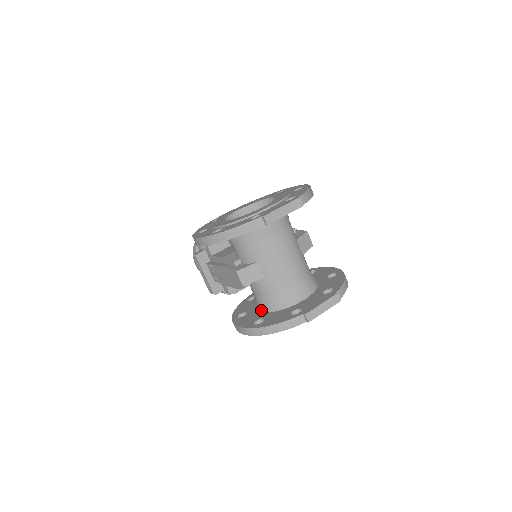
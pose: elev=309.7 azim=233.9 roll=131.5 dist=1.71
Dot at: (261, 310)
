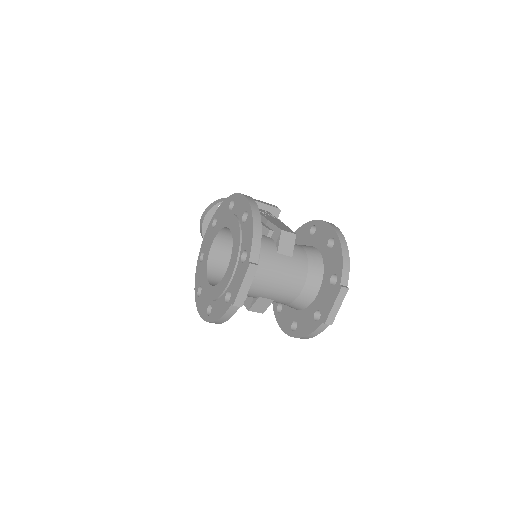
Dot at: occluded
